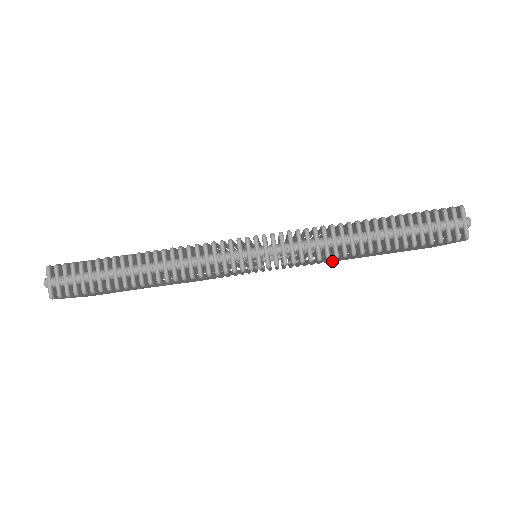
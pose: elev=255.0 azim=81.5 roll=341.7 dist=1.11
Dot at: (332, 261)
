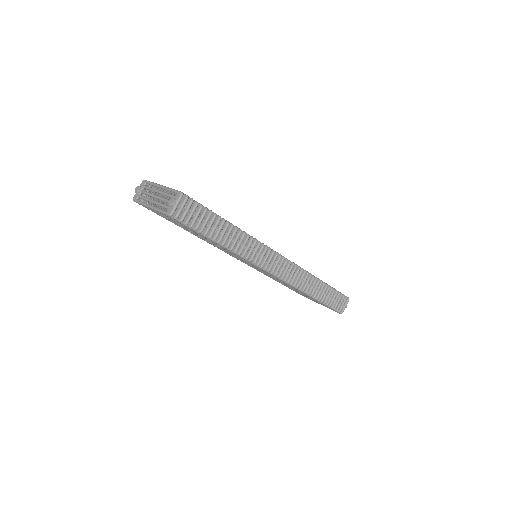
Dot at: occluded
